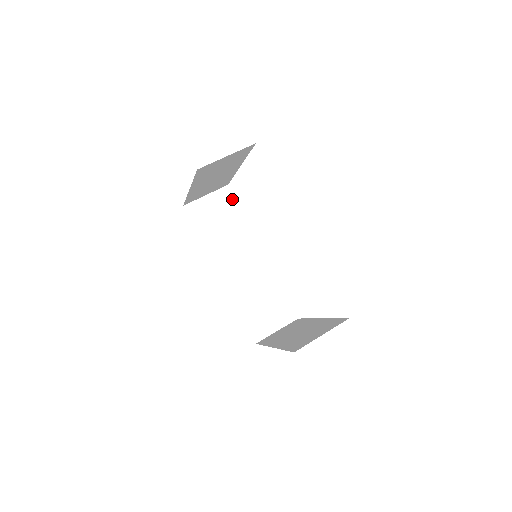
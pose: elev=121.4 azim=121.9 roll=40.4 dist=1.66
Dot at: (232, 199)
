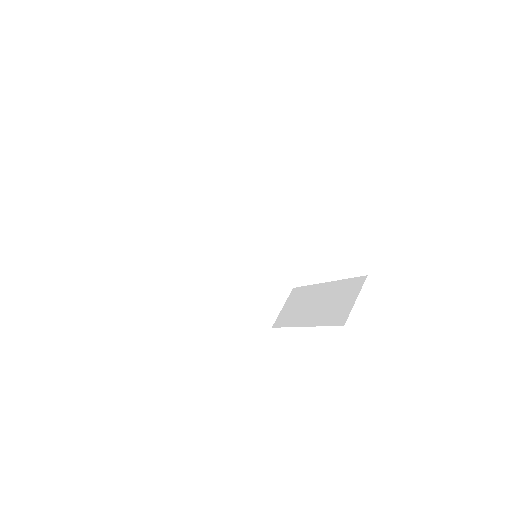
Dot at: (192, 209)
